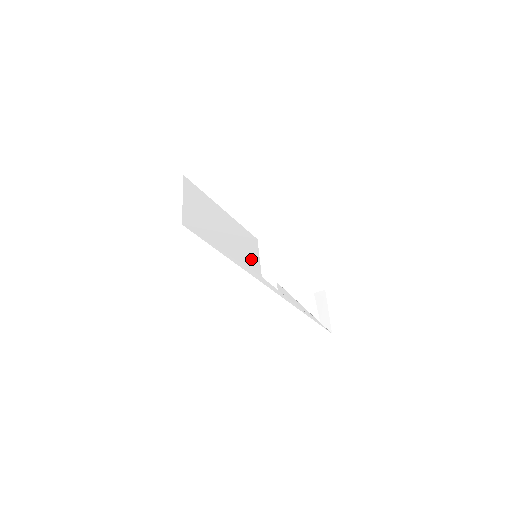
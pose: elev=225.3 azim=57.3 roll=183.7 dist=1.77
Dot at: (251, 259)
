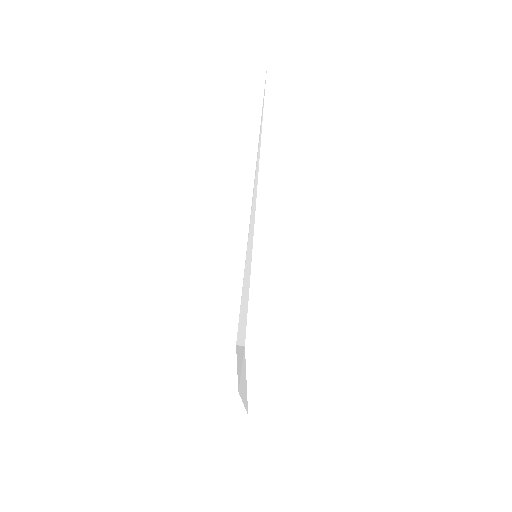
Dot at: occluded
